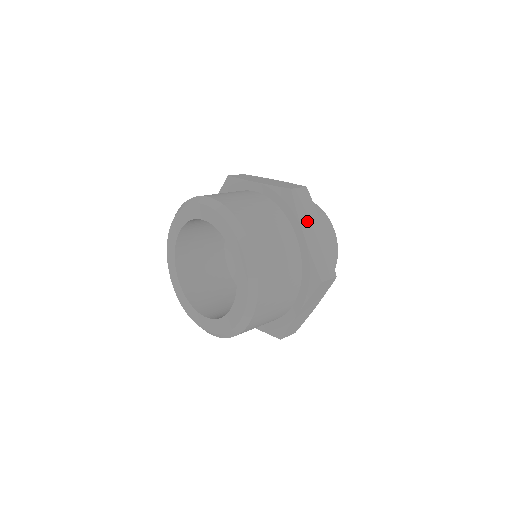
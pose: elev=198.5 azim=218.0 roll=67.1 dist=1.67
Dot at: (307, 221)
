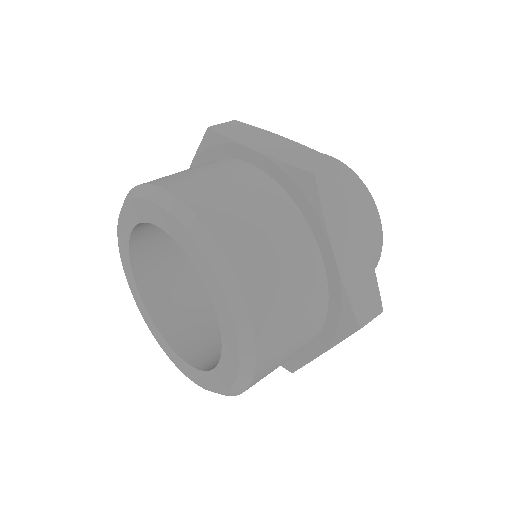
Dot at: (250, 139)
